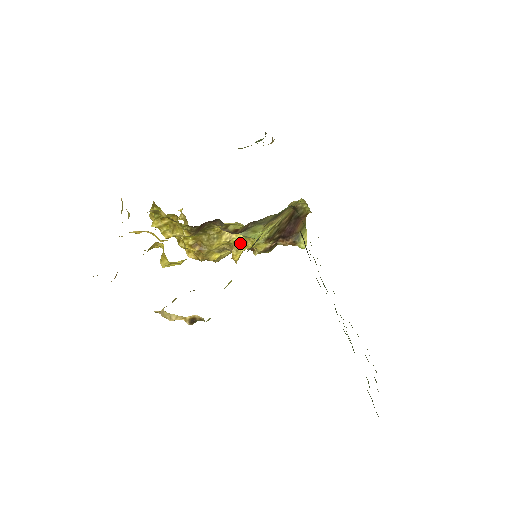
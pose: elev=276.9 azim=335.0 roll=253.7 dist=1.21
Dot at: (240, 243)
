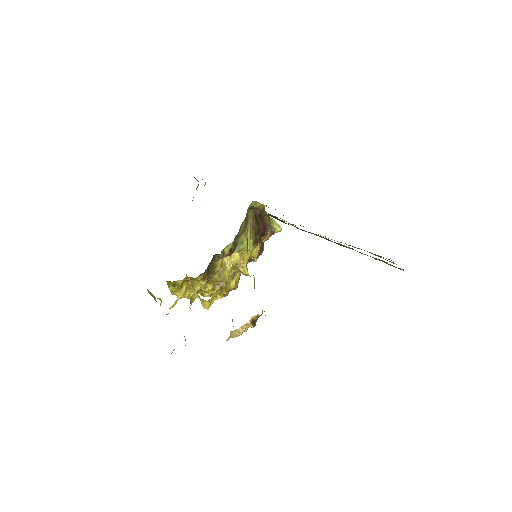
Dot at: (240, 261)
